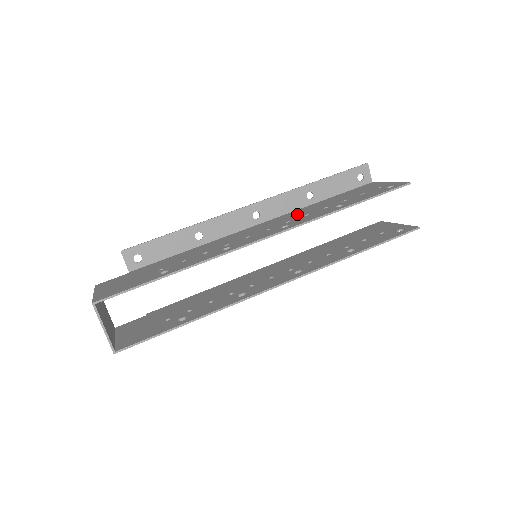
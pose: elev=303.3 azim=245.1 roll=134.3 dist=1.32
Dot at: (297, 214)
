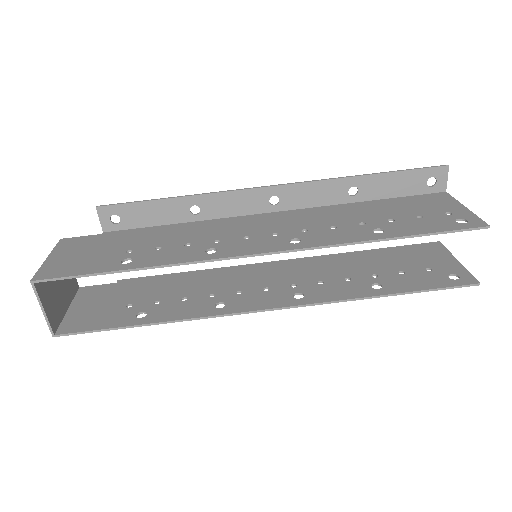
Dot at: (324, 217)
